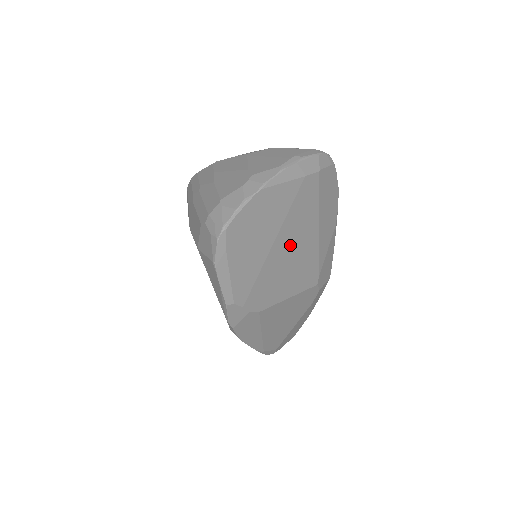
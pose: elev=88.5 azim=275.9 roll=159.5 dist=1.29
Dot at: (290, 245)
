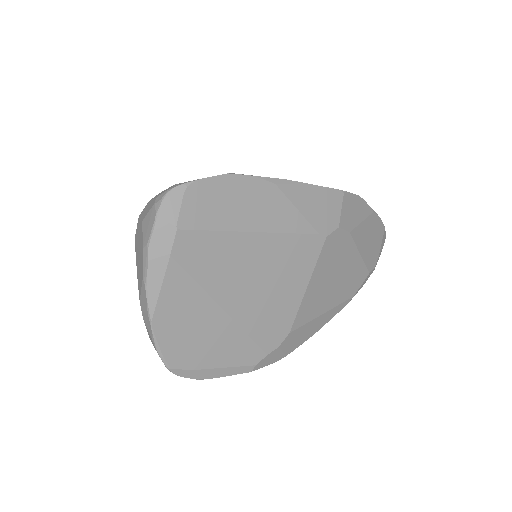
Dot at: (244, 283)
